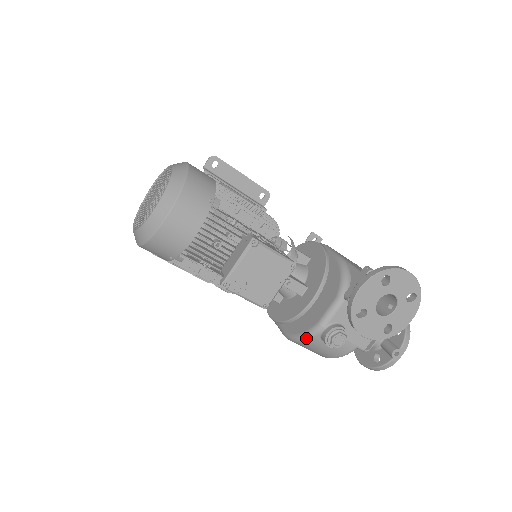
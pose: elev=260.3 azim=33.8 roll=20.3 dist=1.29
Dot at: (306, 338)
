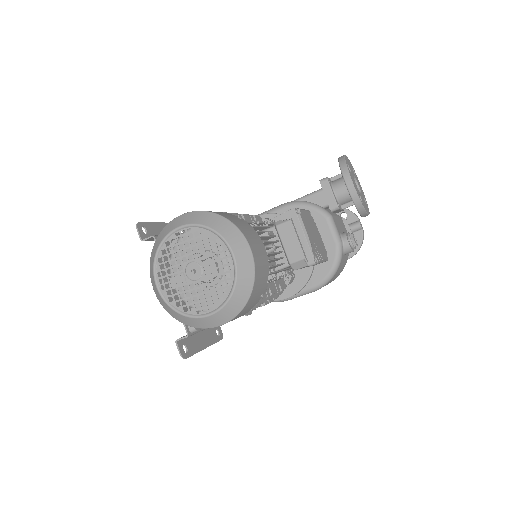
Dot at: (339, 264)
